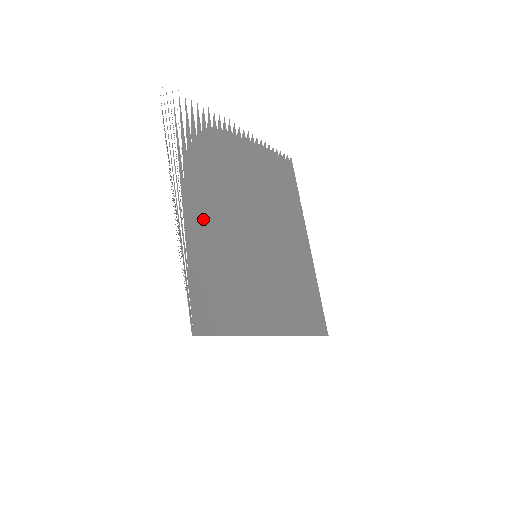
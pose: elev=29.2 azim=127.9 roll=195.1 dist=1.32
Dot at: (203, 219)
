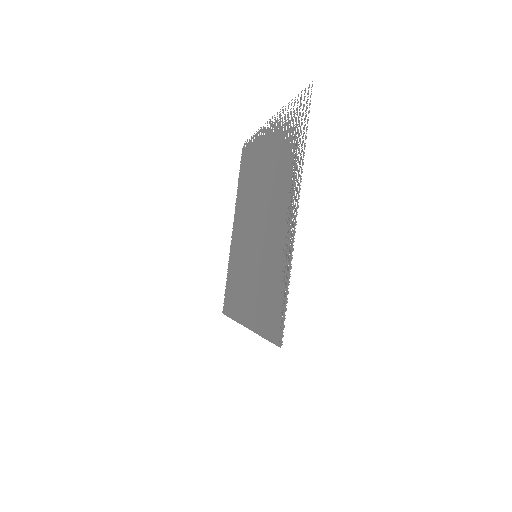
Dot at: (281, 232)
